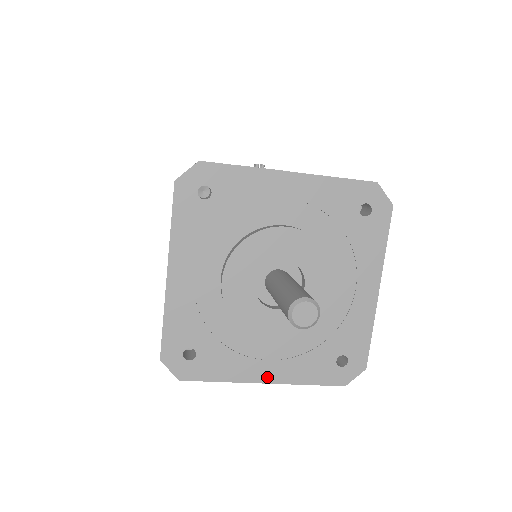
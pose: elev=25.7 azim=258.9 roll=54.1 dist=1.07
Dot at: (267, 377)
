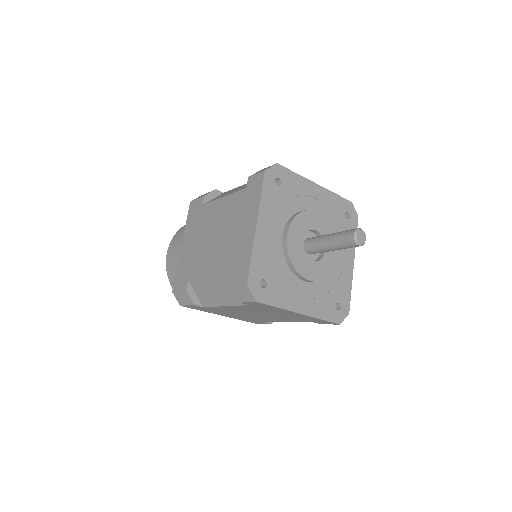
Dot at: (302, 309)
